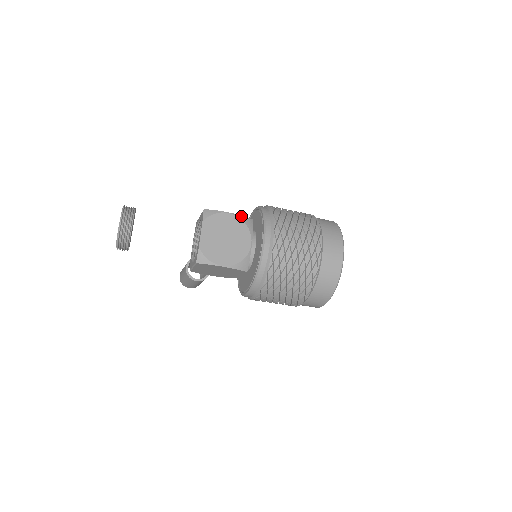
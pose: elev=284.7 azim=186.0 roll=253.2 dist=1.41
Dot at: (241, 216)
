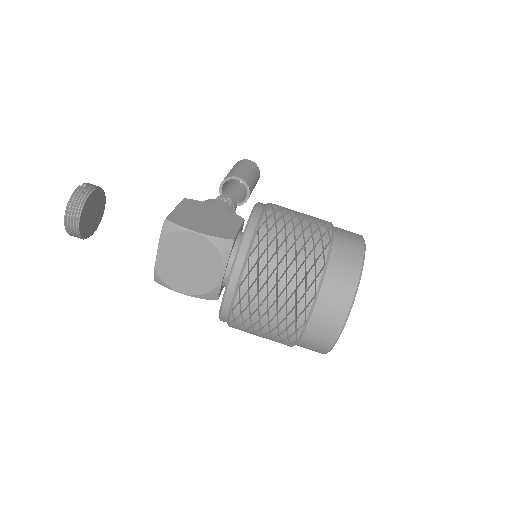
Dot at: (213, 238)
